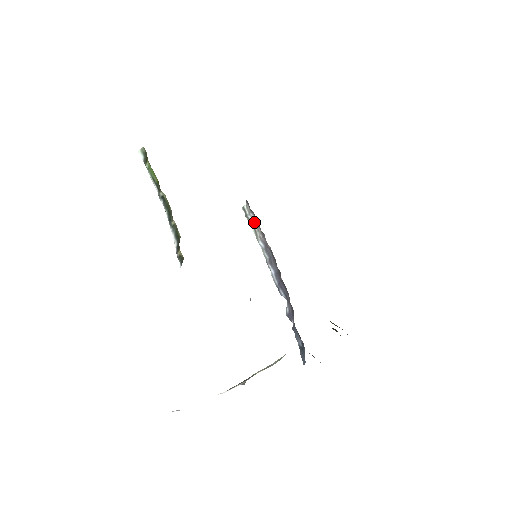
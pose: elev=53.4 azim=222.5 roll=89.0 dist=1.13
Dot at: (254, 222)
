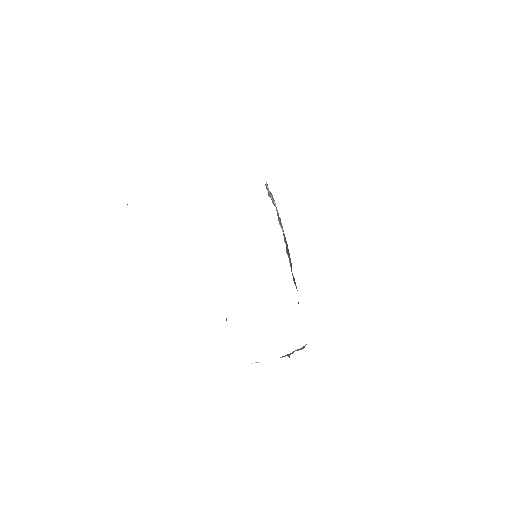
Dot at: occluded
